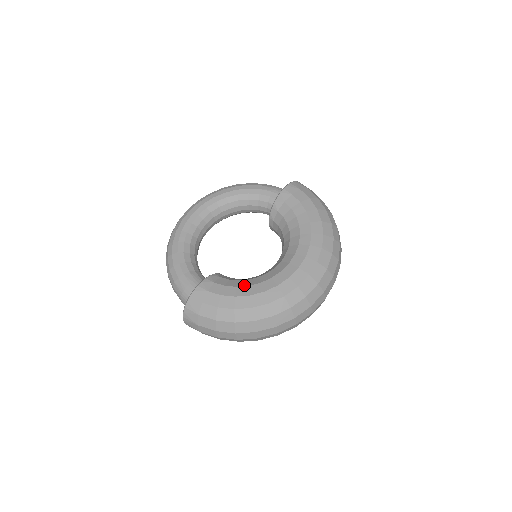
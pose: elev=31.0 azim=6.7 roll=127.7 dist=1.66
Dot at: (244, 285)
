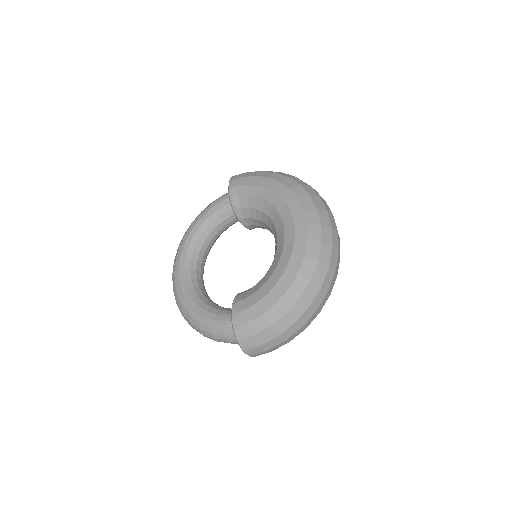
Dot at: (266, 279)
